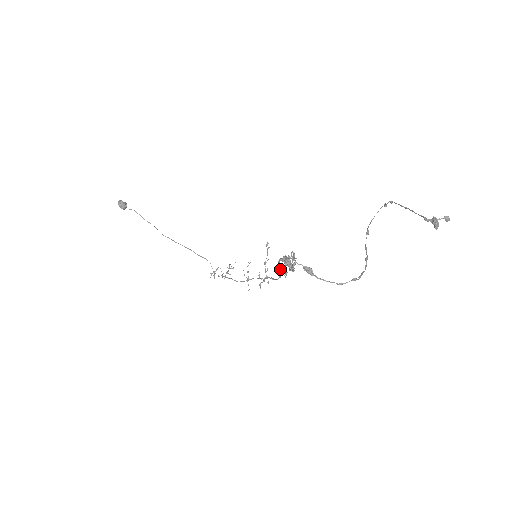
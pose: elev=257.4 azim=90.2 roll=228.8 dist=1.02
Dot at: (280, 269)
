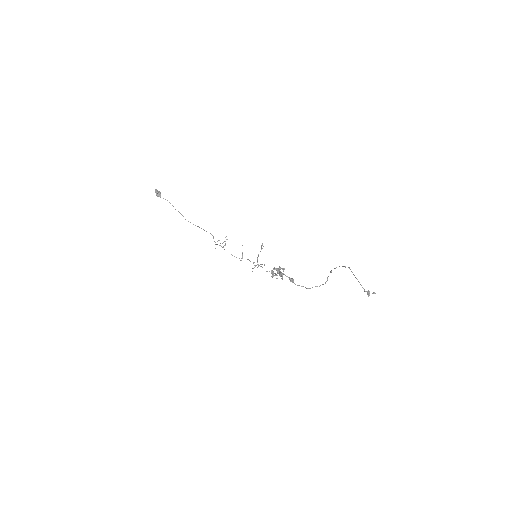
Dot at: (274, 275)
